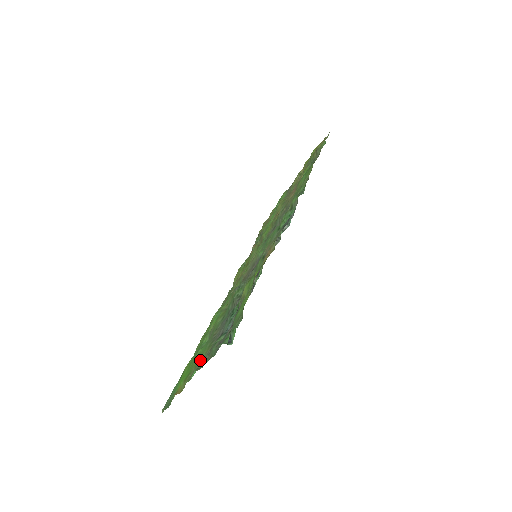
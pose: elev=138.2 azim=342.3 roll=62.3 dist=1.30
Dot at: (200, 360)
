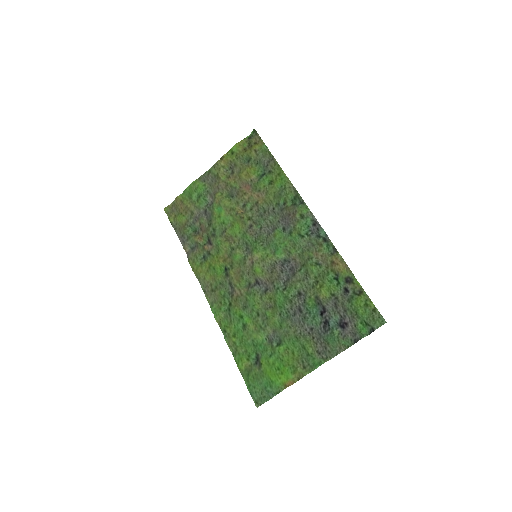
Dot at: (312, 354)
